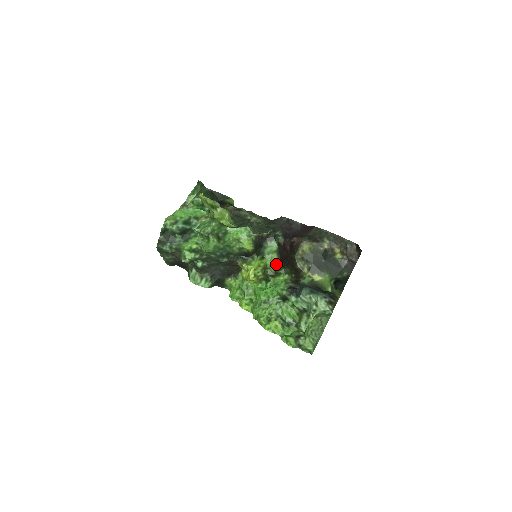
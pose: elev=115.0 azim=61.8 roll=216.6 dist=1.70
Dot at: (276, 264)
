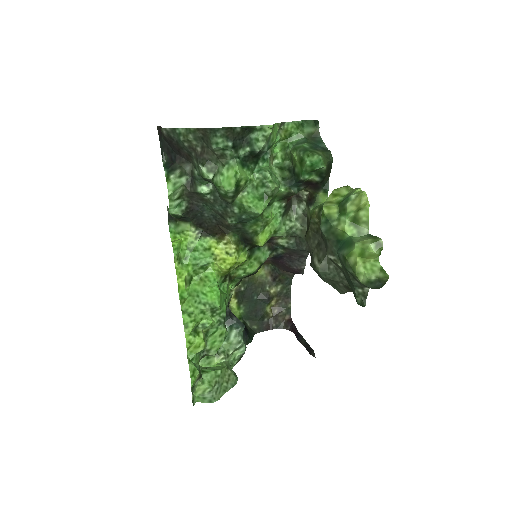
Dot at: (247, 274)
